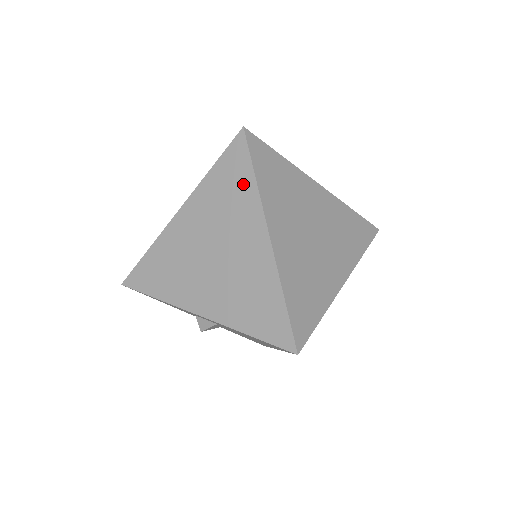
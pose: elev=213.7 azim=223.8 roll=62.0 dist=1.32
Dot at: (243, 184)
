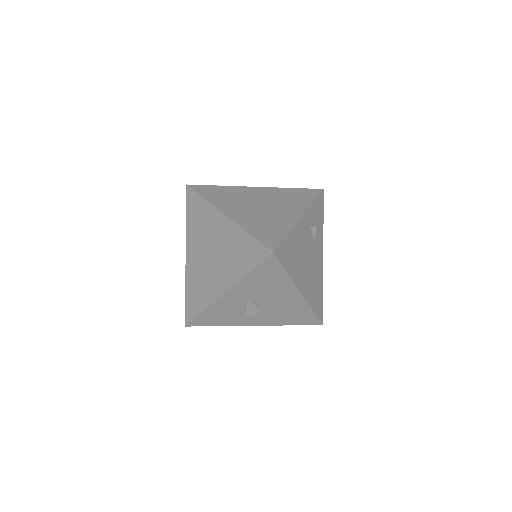
Dot at: (201, 207)
